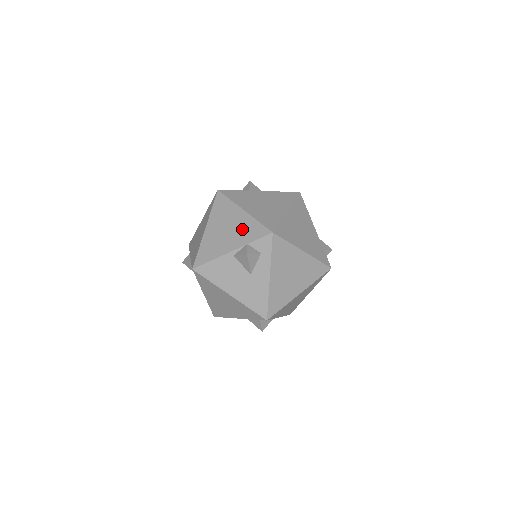
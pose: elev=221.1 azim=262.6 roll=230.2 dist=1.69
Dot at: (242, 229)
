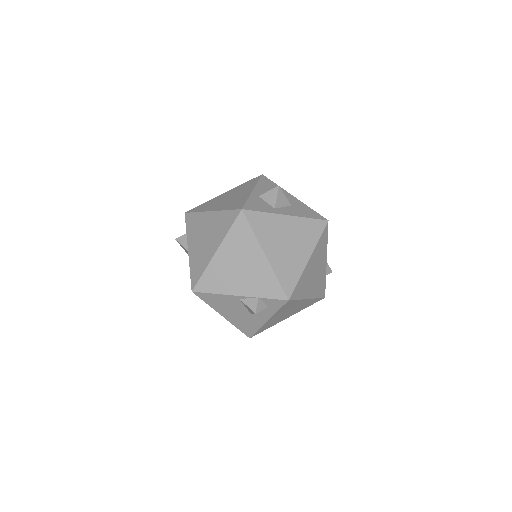
Dot at: (257, 278)
